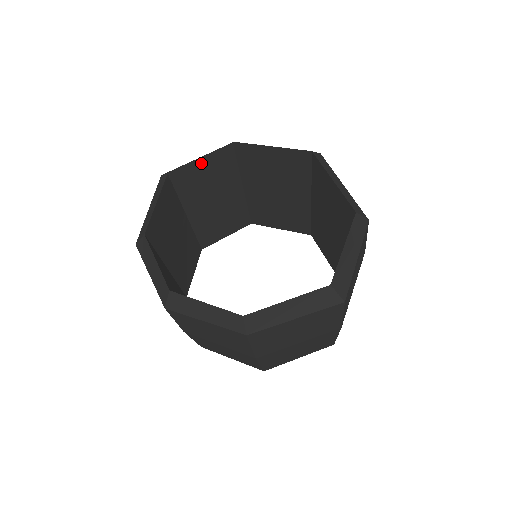
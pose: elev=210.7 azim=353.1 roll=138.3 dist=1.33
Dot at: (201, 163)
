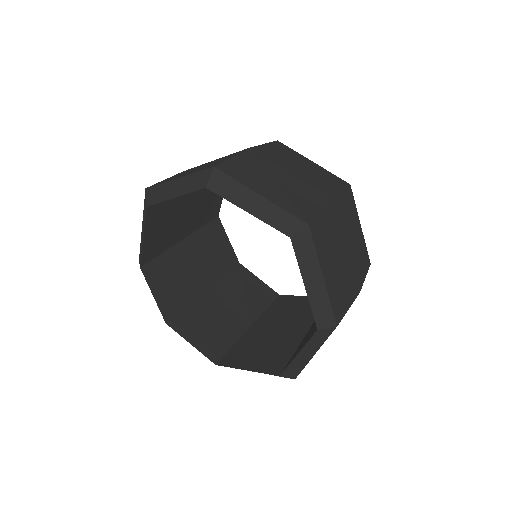
Dot at: occluded
